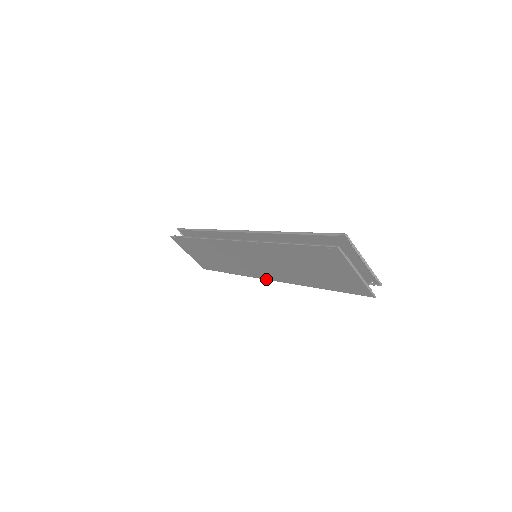
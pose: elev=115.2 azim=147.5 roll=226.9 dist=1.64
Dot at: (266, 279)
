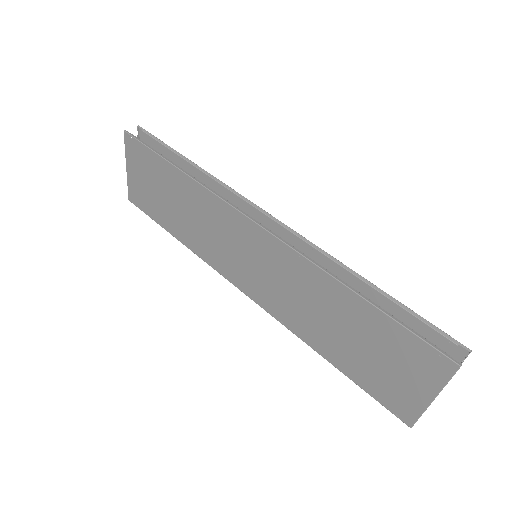
Dot at: (238, 287)
